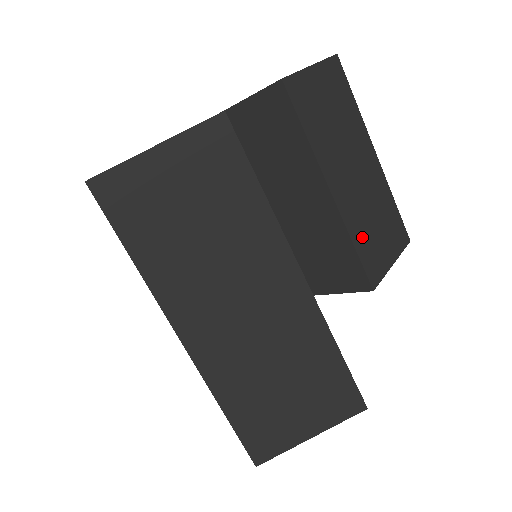
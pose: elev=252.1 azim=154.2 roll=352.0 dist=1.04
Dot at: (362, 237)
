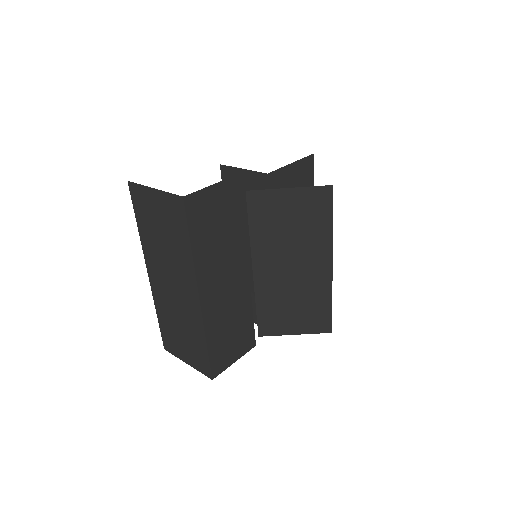
Dot at: (269, 306)
